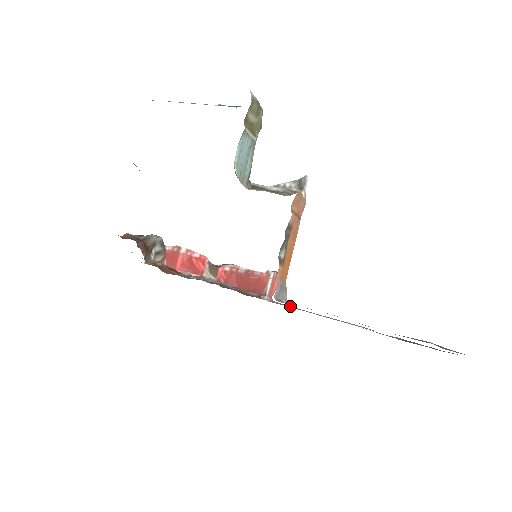
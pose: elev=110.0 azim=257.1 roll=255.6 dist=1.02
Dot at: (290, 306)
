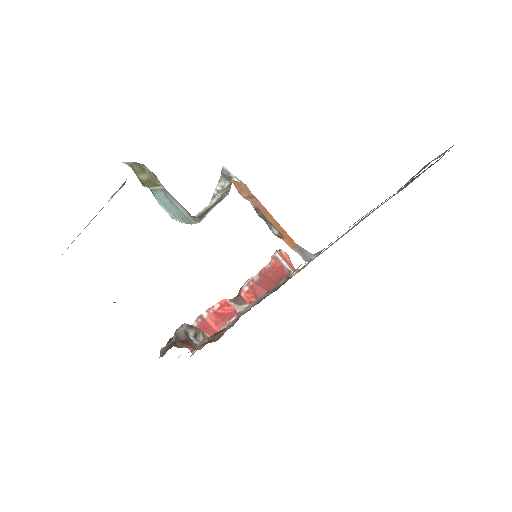
Dot at: occluded
